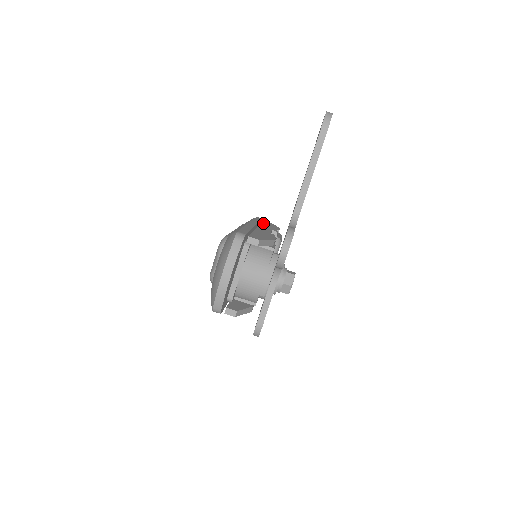
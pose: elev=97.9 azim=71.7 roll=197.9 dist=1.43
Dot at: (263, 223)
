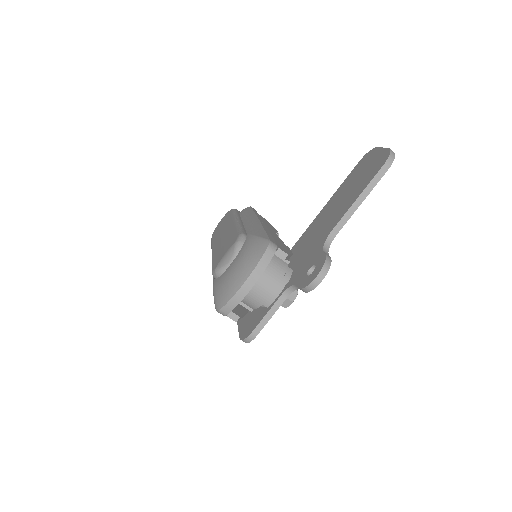
Dot at: (262, 219)
